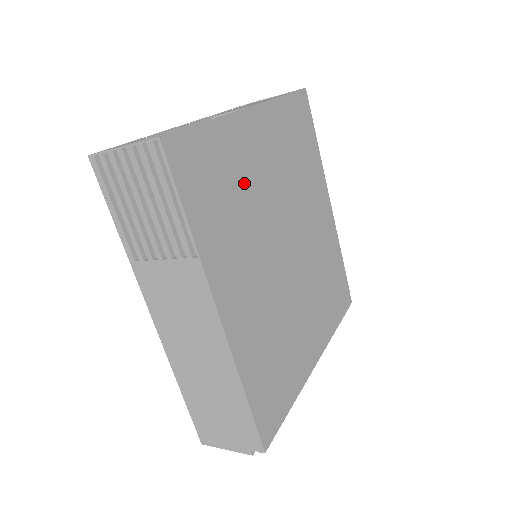
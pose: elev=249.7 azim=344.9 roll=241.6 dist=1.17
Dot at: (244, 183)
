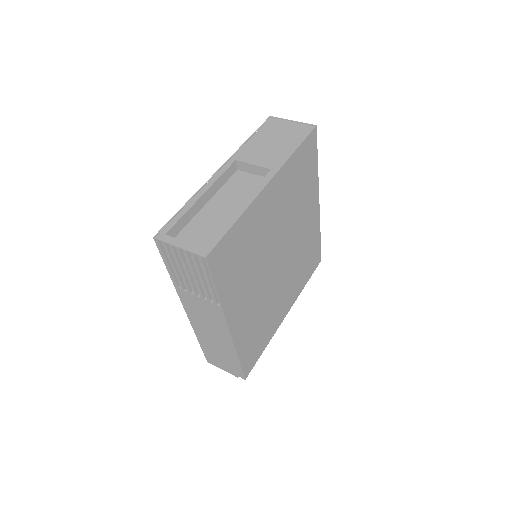
Dot at: (255, 241)
